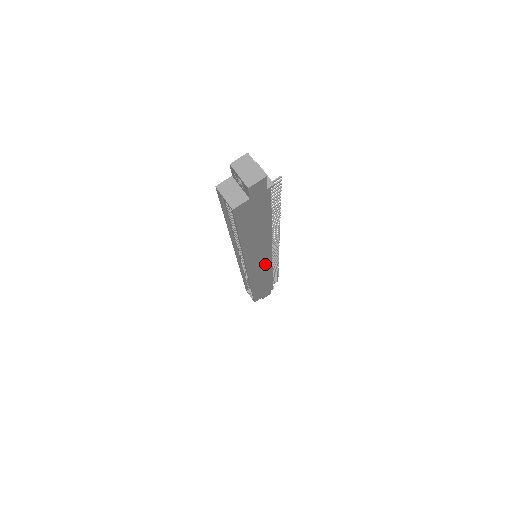
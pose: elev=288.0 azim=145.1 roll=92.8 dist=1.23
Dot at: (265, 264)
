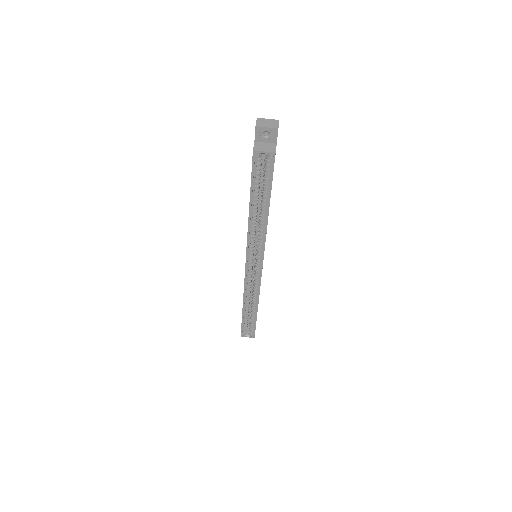
Dot at: occluded
